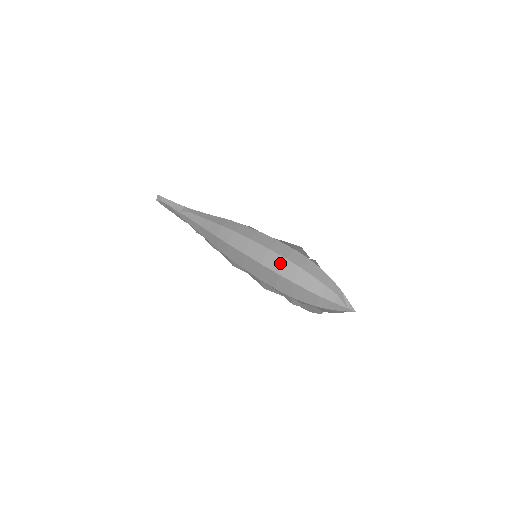
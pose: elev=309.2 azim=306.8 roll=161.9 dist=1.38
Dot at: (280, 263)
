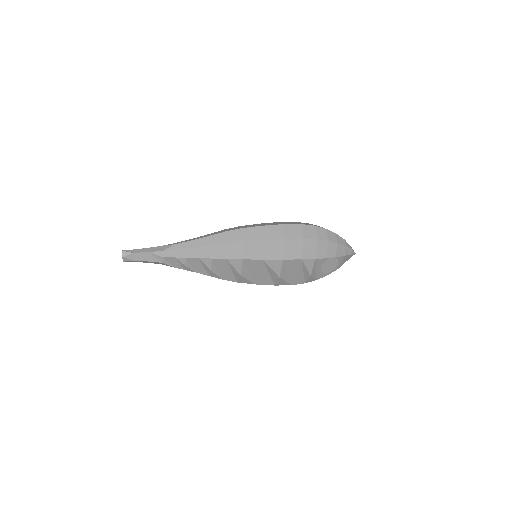
Dot at: (300, 230)
